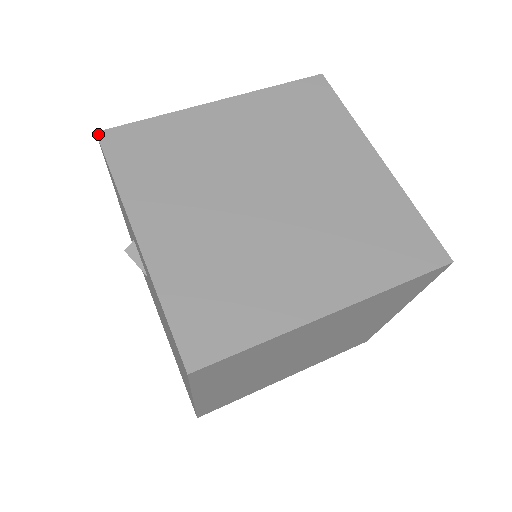
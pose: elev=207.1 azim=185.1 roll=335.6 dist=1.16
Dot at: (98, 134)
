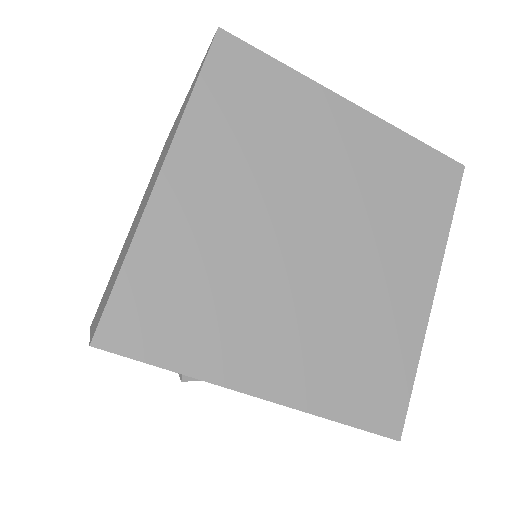
Dot at: (96, 345)
